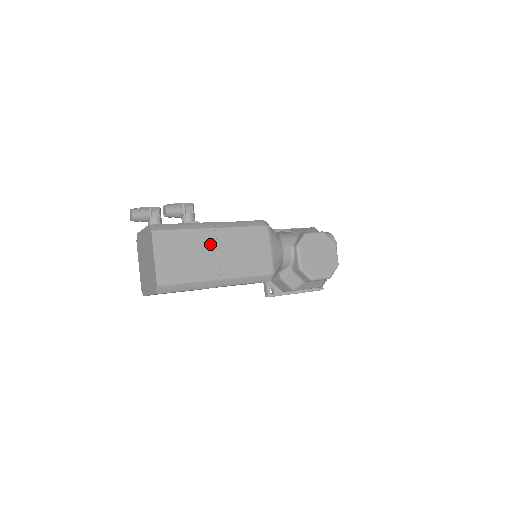
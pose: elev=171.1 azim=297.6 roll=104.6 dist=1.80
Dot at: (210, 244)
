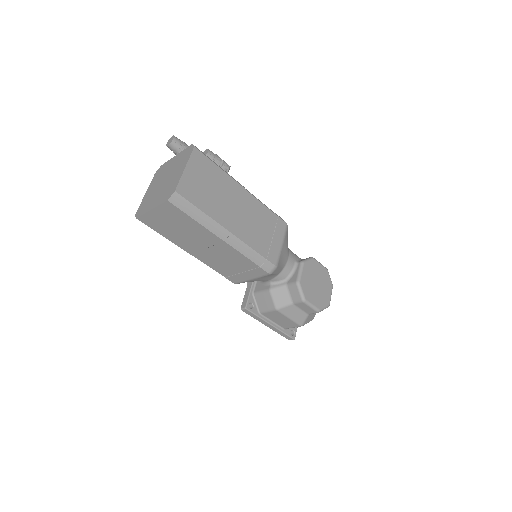
Dot at: (236, 197)
